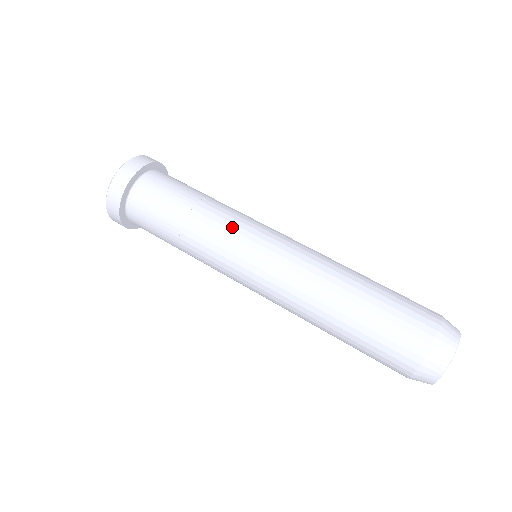
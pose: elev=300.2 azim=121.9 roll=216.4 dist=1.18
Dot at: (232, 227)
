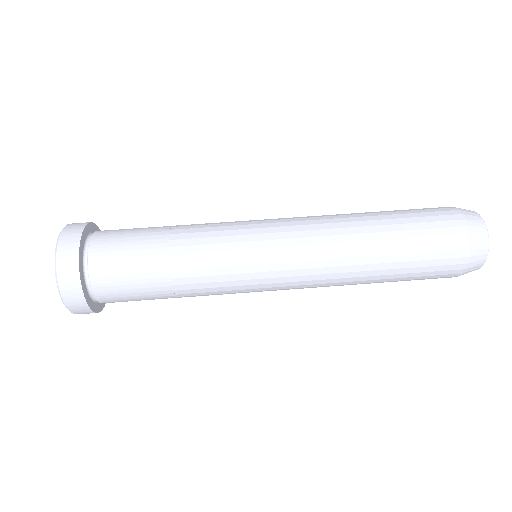
Dot at: (225, 264)
